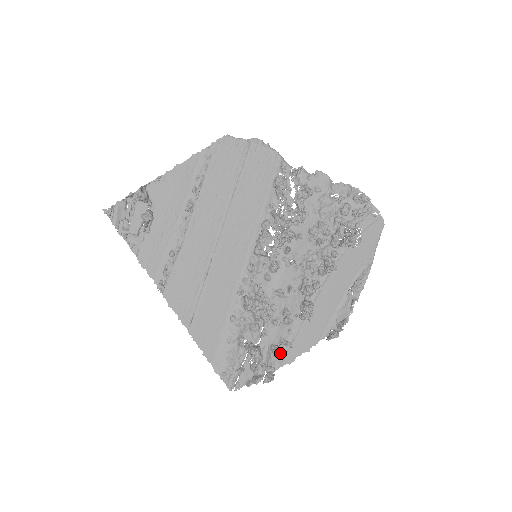
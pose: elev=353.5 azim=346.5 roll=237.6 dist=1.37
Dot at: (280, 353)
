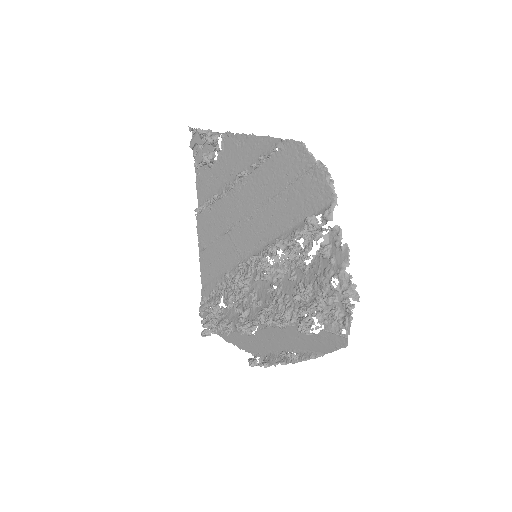
Dot at: (224, 329)
